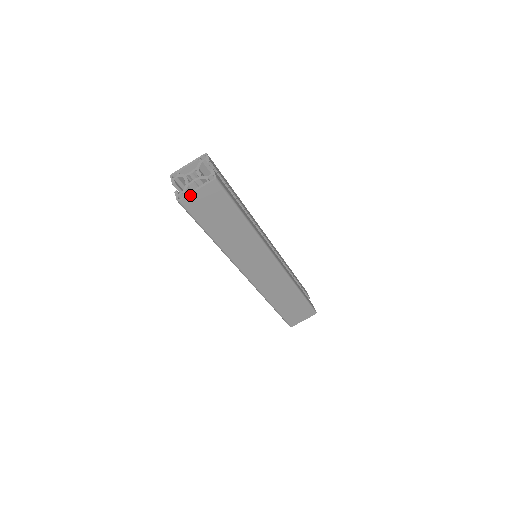
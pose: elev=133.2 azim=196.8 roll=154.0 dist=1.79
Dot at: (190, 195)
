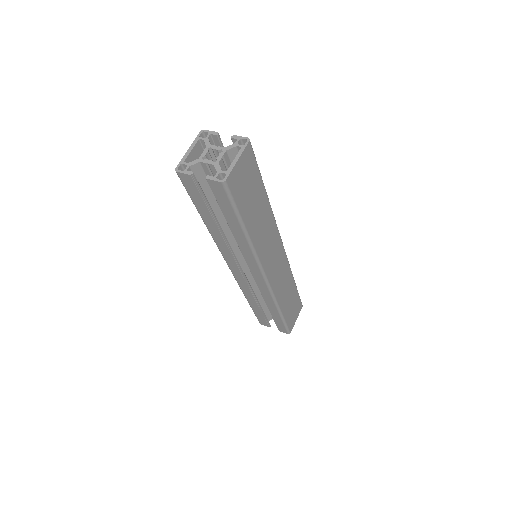
Dot at: (233, 169)
